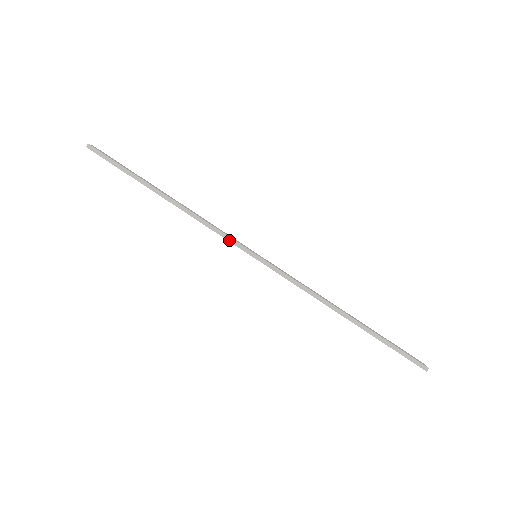
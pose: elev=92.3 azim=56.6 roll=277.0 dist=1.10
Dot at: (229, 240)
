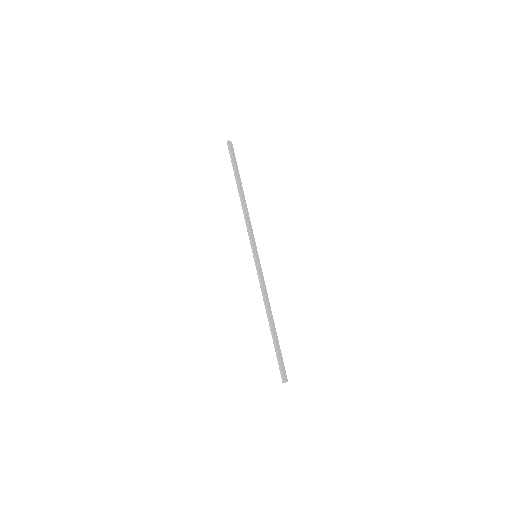
Dot at: (249, 237)
